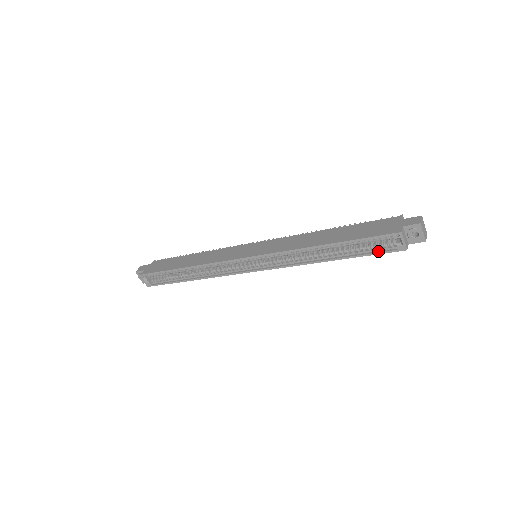
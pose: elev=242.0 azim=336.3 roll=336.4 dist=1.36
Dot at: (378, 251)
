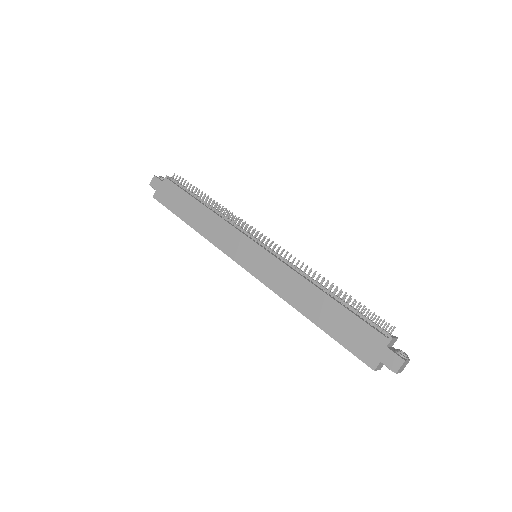
Dot at: occluded
